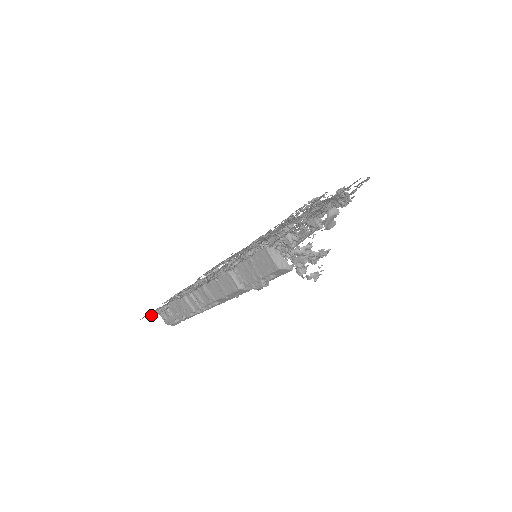
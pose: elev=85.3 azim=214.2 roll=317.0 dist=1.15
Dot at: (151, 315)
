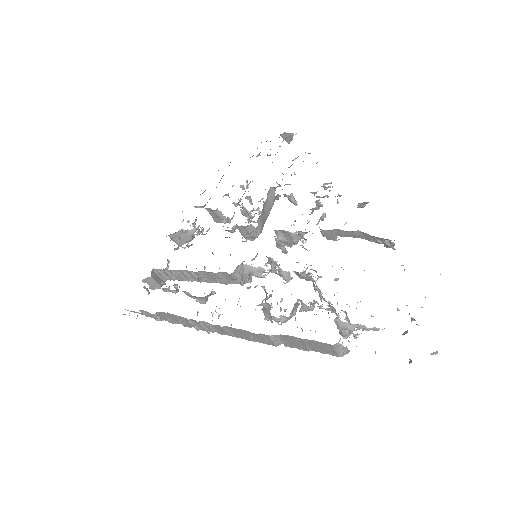
Dot at: (127, 310)
